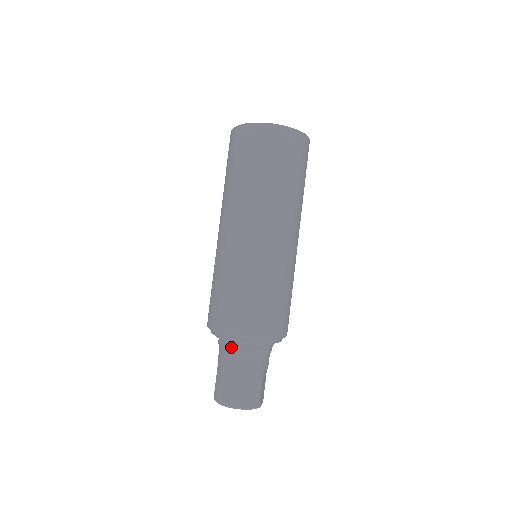
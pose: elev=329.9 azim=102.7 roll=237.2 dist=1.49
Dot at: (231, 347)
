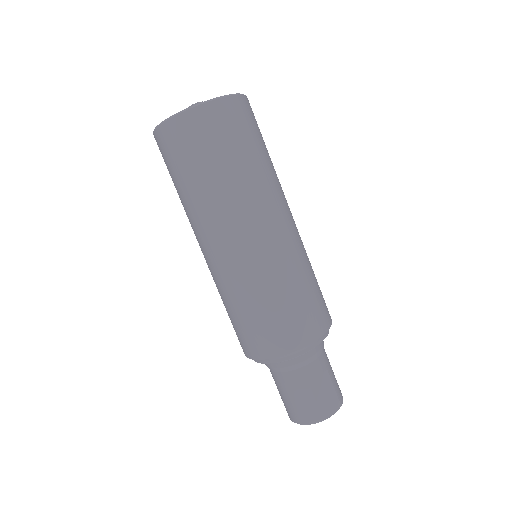
Dot at: (265, 364)
